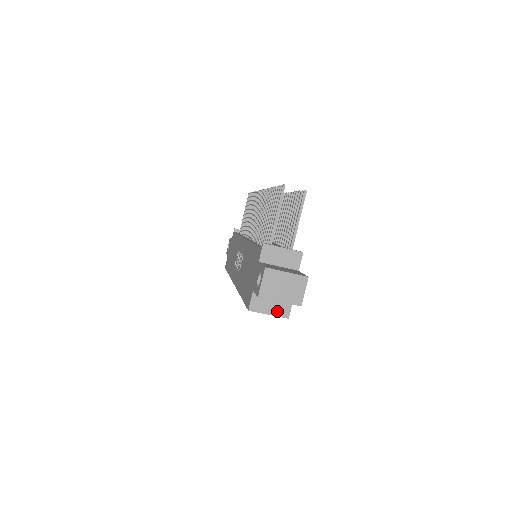
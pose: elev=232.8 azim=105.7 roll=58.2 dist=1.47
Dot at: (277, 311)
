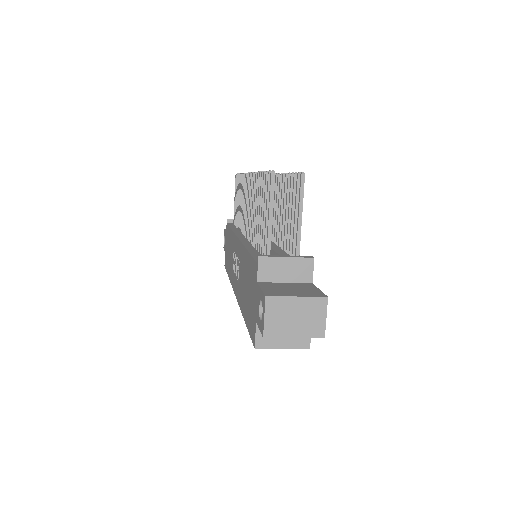
Dot at: (293, 342)
